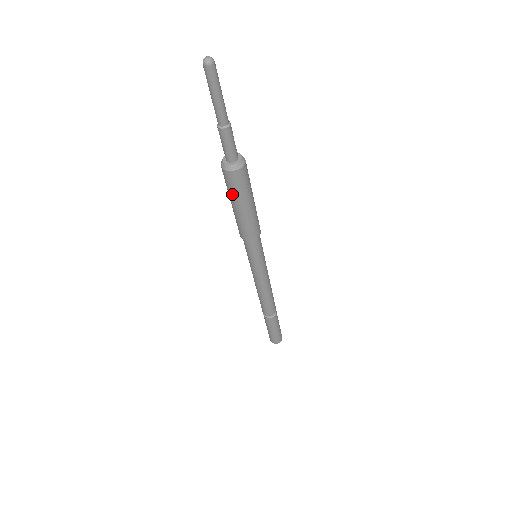
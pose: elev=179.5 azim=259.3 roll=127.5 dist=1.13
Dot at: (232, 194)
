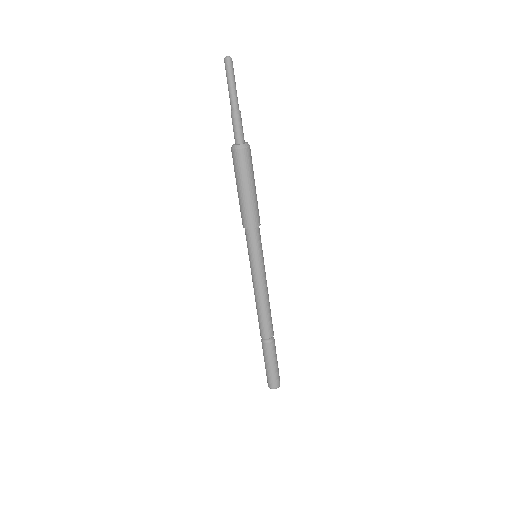
Dot at: (236, 174)
